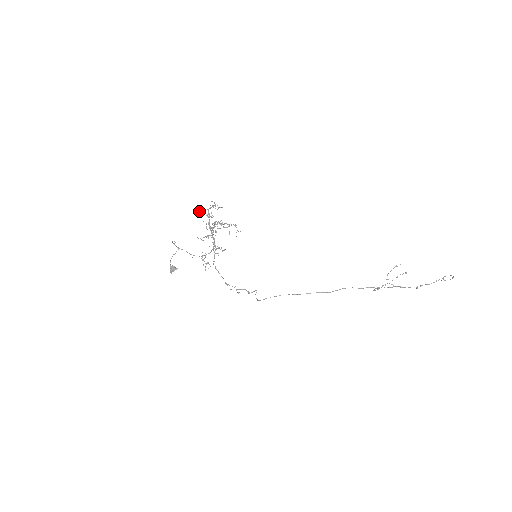
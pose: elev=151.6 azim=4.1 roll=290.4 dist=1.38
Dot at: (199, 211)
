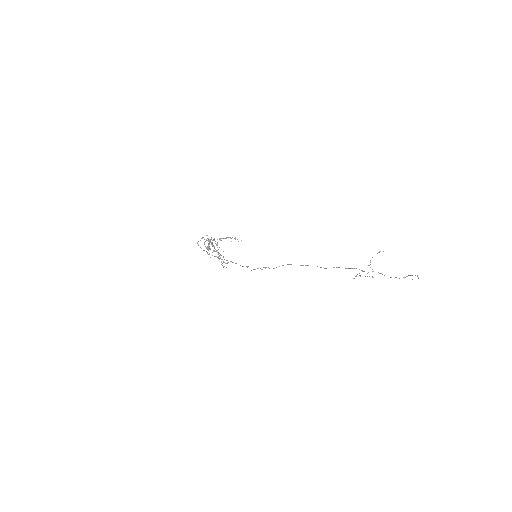
Dot at: (202, 237)
